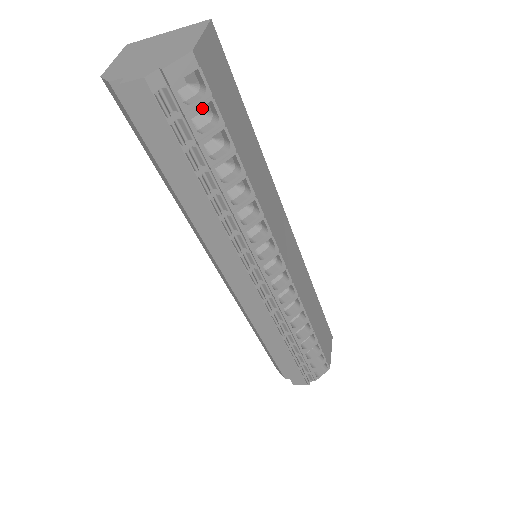
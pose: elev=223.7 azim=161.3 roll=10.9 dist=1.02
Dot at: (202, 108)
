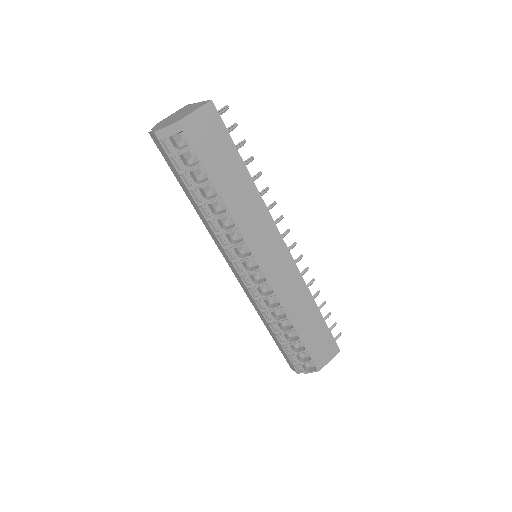
Dot at: occluded
